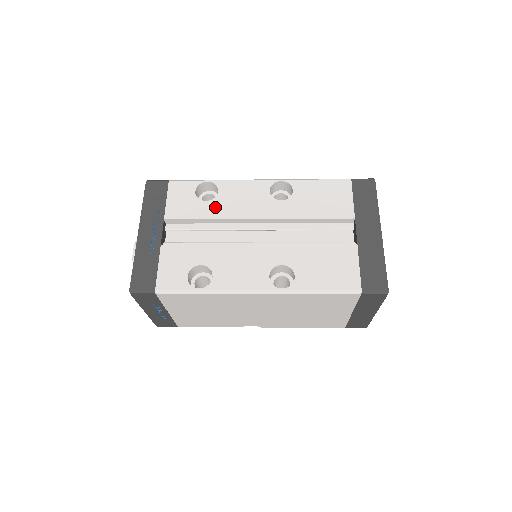
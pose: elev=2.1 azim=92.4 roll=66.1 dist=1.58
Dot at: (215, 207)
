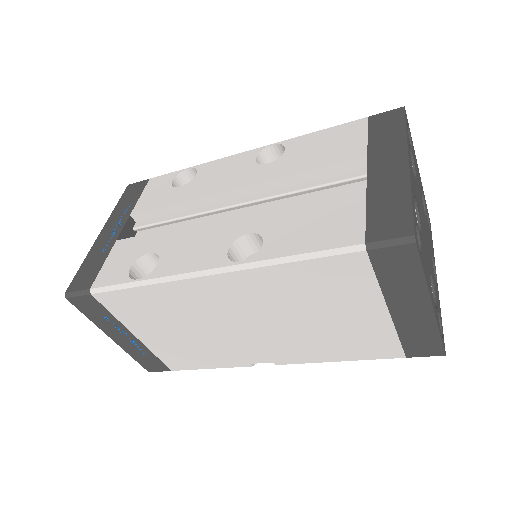
Dot at: (187, 190)
